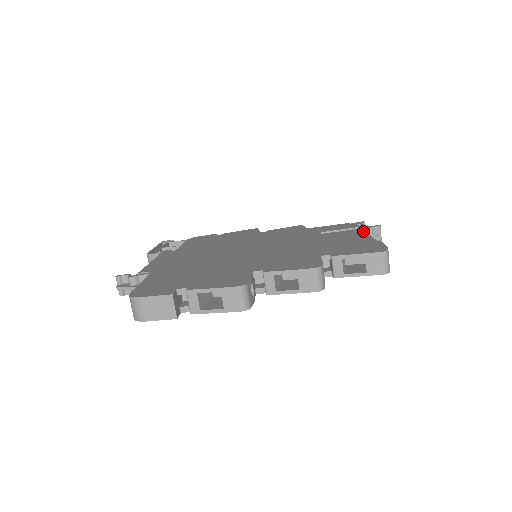
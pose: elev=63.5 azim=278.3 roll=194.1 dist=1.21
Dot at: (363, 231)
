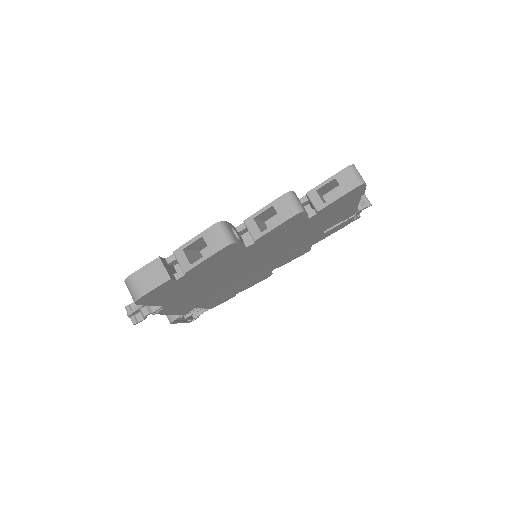
Dot at: occluded
